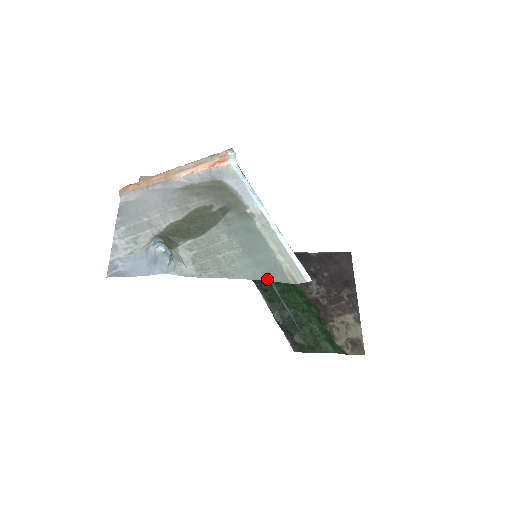
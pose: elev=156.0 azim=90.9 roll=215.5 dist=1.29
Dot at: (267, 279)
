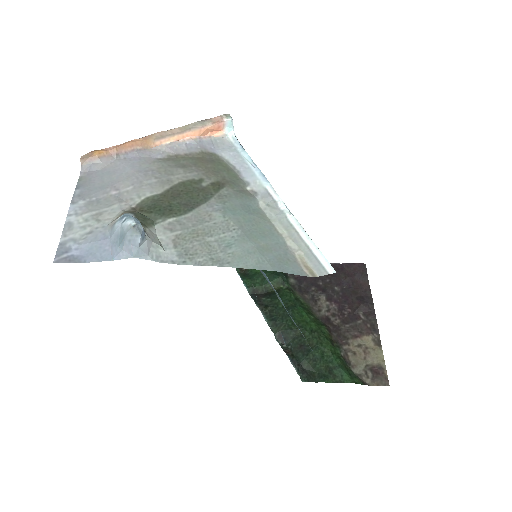
Dot at: (275, 269)
